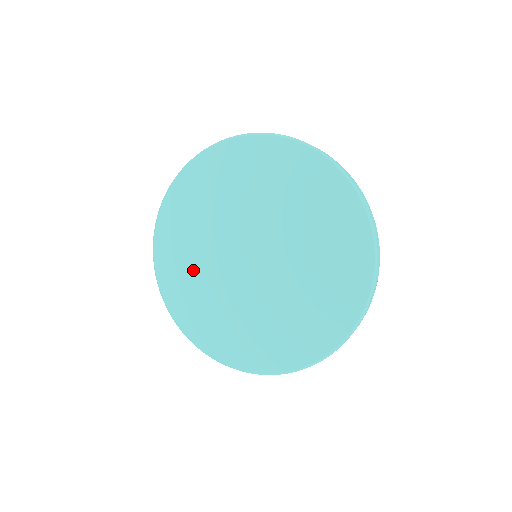
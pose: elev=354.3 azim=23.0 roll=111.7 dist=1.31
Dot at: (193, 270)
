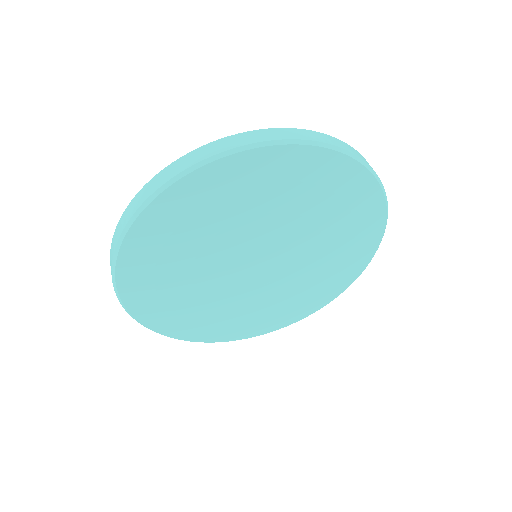
Dot at: (179, 282)
